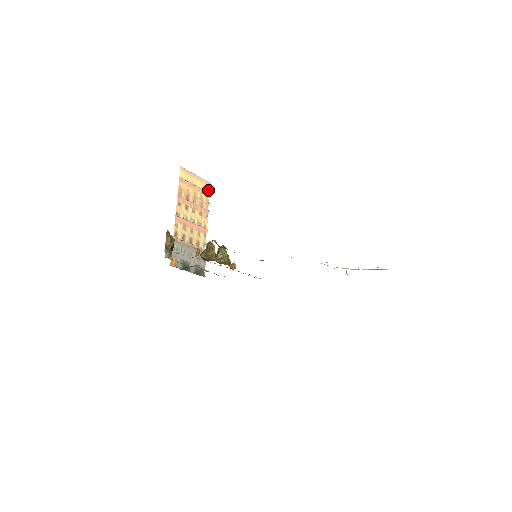
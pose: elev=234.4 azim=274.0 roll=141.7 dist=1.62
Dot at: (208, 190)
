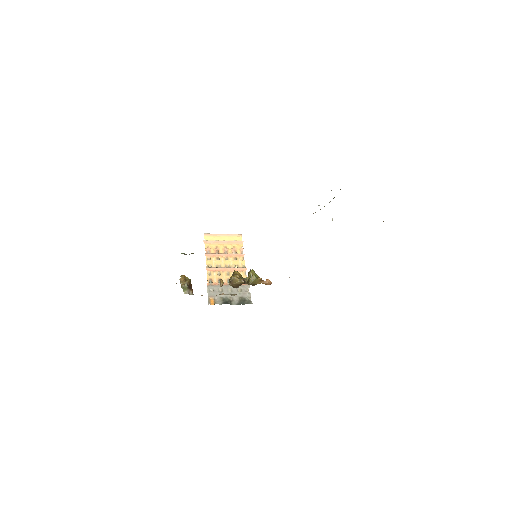
Dot at: (239, 240)
